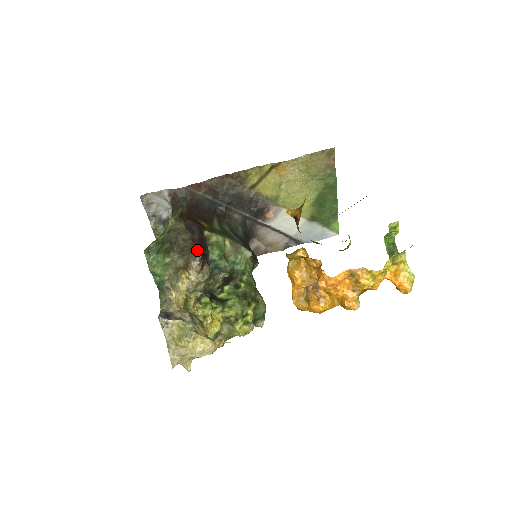
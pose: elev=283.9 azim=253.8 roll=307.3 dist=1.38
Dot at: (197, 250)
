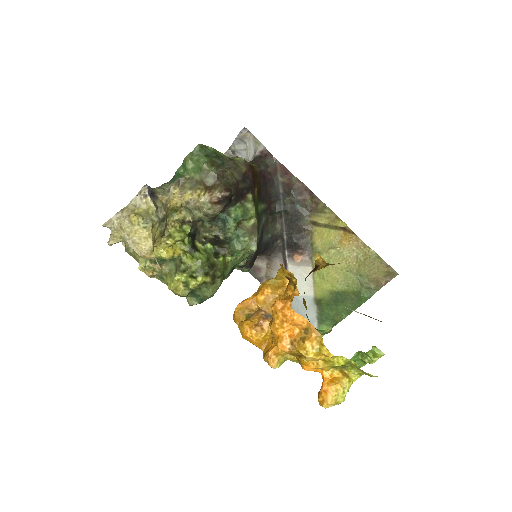
Dot at: (231, 189)
